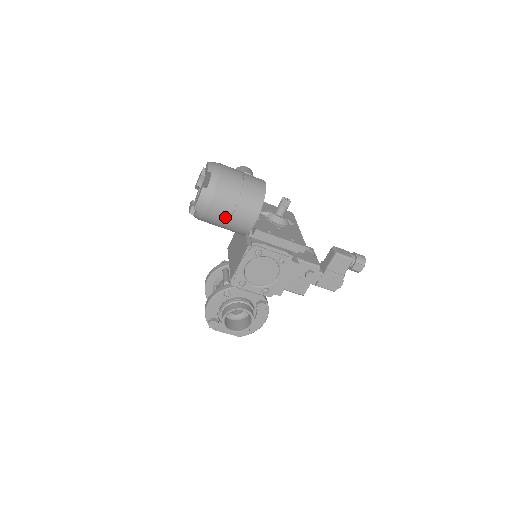
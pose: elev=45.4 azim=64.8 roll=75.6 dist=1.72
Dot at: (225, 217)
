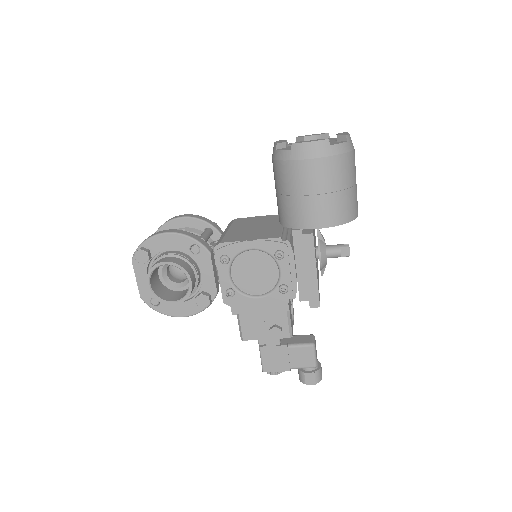
Dot at: (304, 188)
